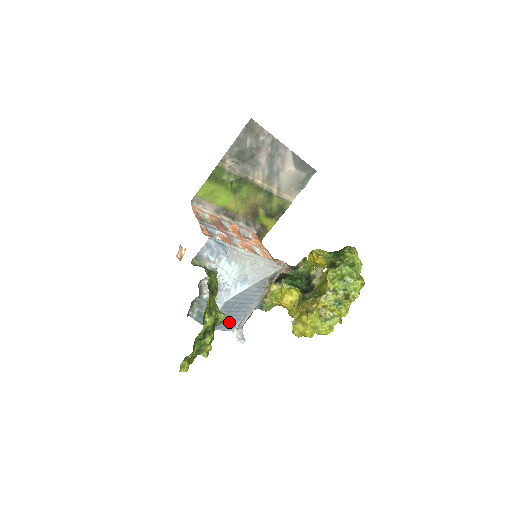
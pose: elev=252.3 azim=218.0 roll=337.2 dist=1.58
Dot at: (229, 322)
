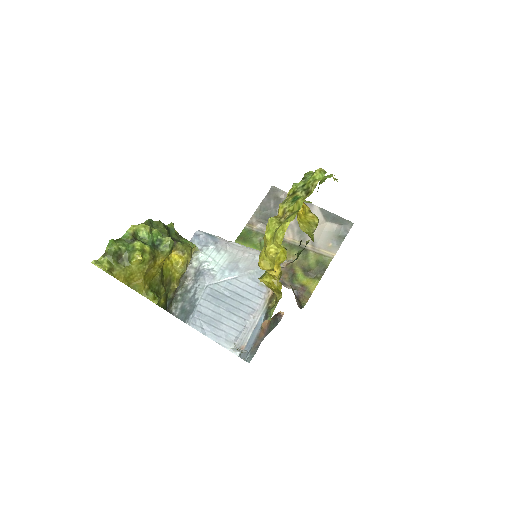
Dot at: (221, 329)
